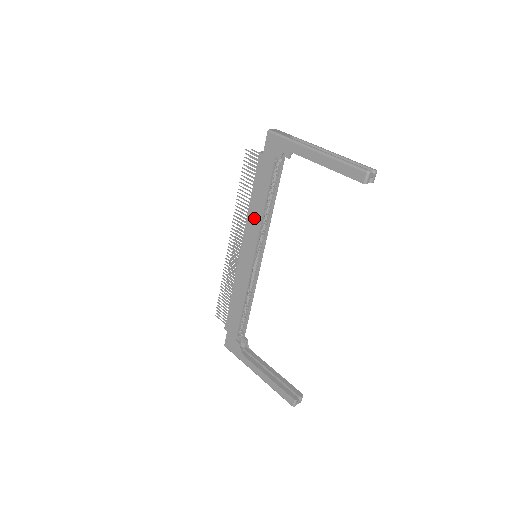
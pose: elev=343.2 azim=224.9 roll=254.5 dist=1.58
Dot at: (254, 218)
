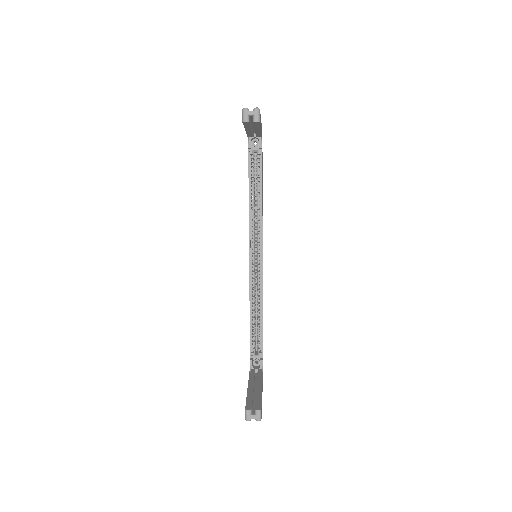
Dot at: occluded
